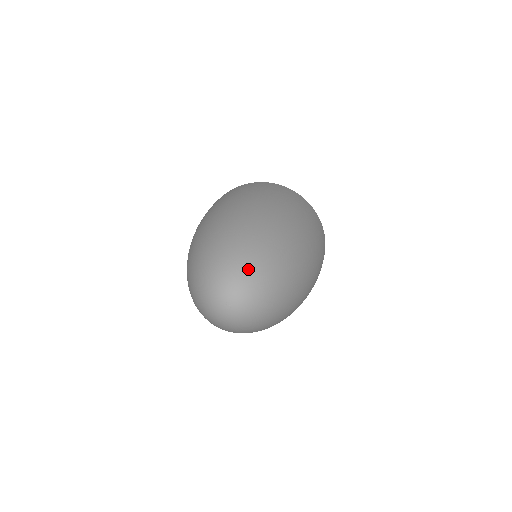
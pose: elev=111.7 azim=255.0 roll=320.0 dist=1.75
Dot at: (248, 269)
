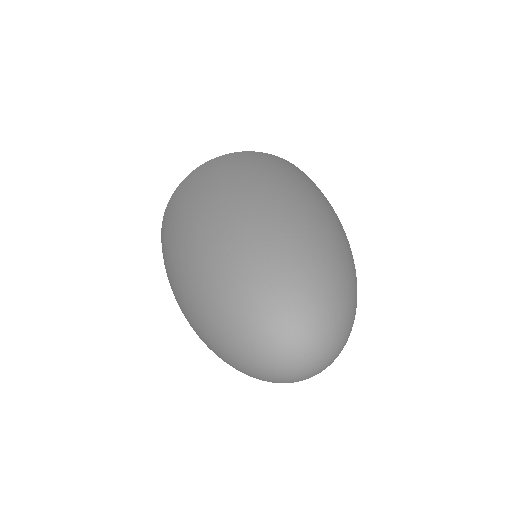
Dot at: (288, 293)
